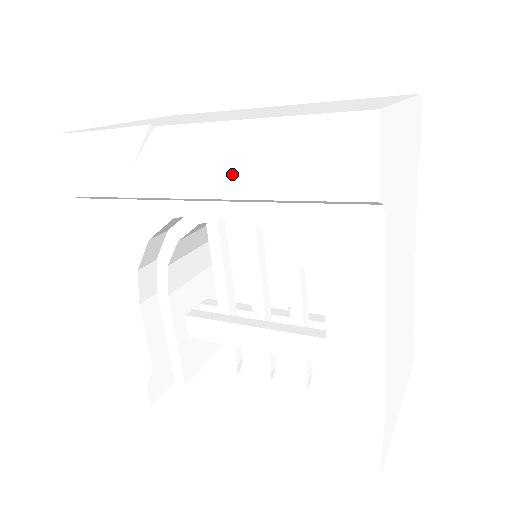
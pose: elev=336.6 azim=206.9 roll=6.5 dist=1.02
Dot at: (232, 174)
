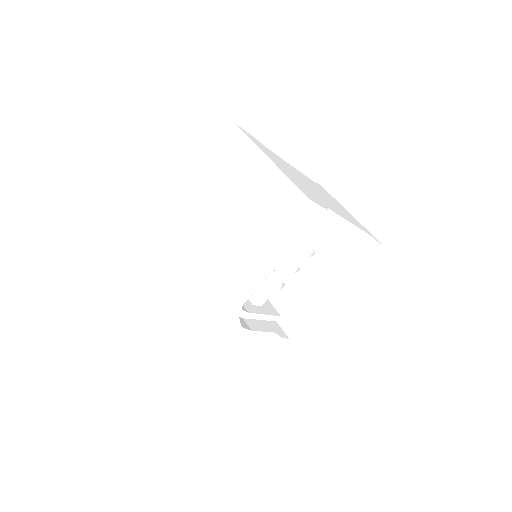
Dot at: (268, 268)
